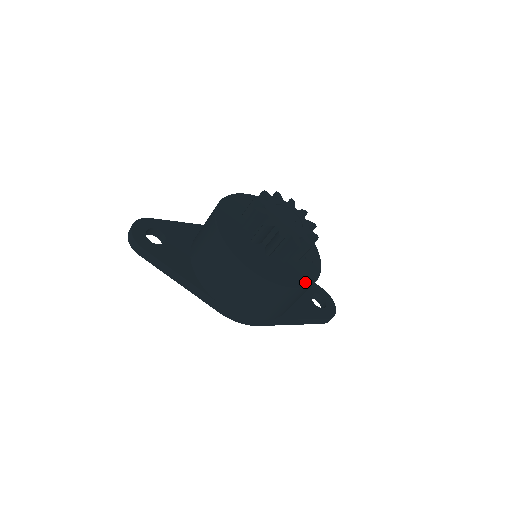
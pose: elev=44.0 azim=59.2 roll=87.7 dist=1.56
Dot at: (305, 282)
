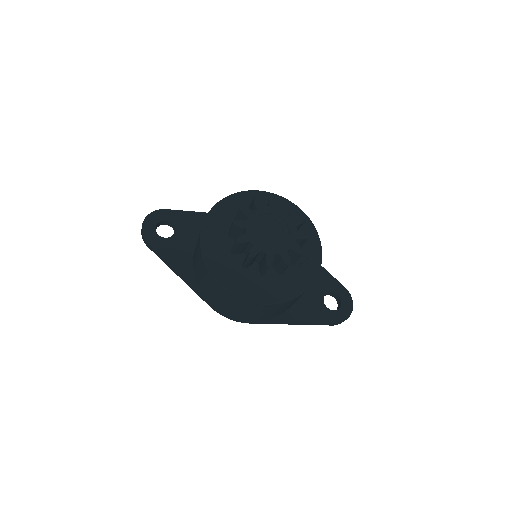
Dot at: (284, 296)
